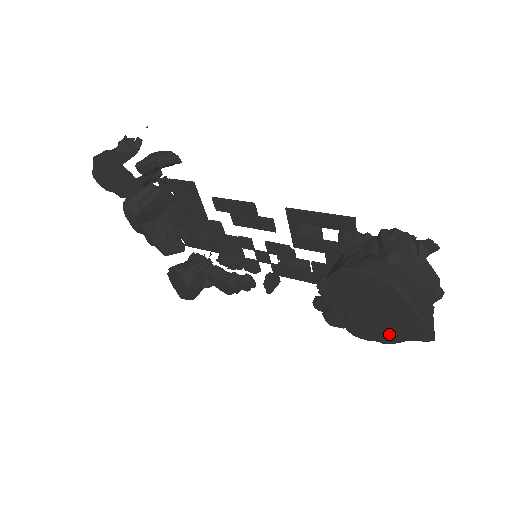
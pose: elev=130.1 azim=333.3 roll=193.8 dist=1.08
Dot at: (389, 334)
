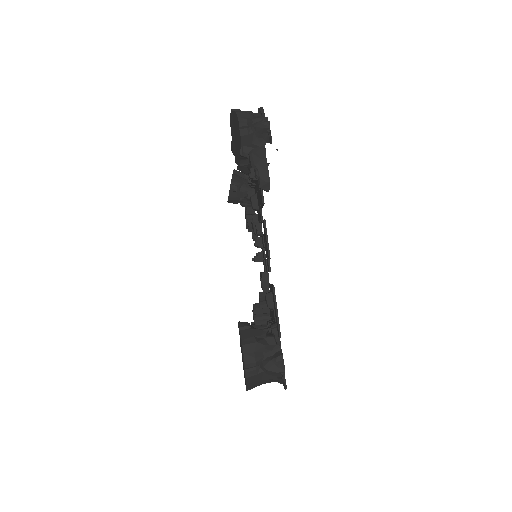
Dot at: occluded
